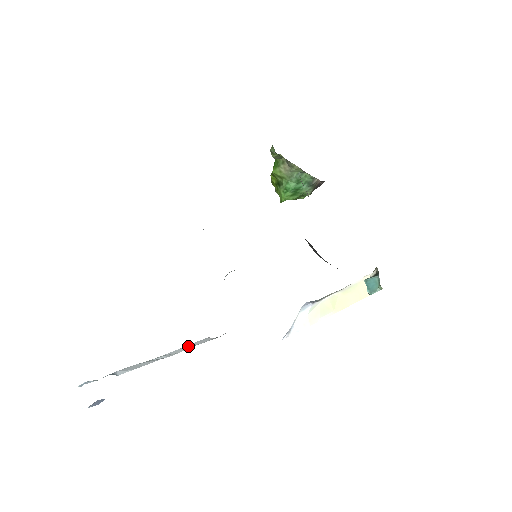
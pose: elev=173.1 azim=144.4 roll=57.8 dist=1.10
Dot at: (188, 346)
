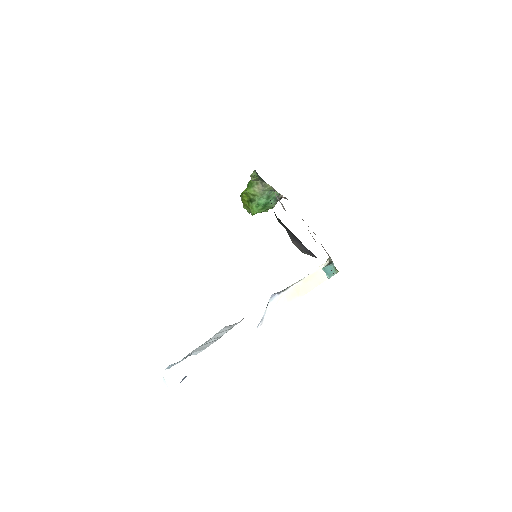
Dot at: occluded
